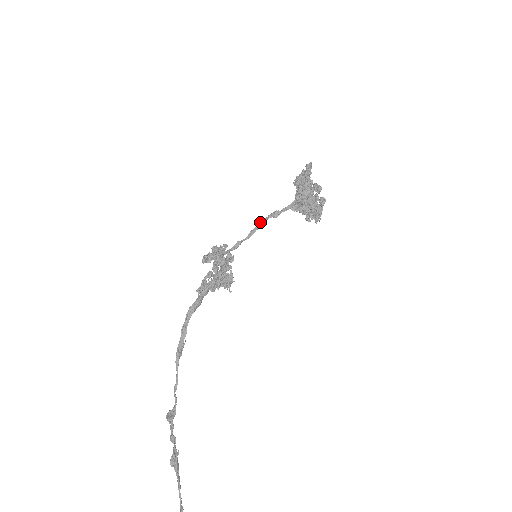
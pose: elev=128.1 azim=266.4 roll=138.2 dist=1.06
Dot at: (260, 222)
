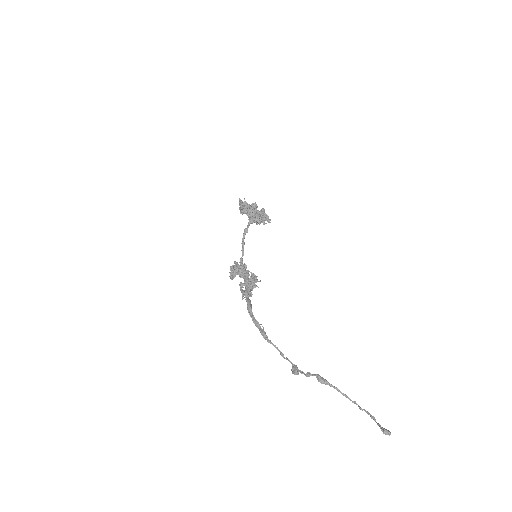
Dot at: (242, 241)
